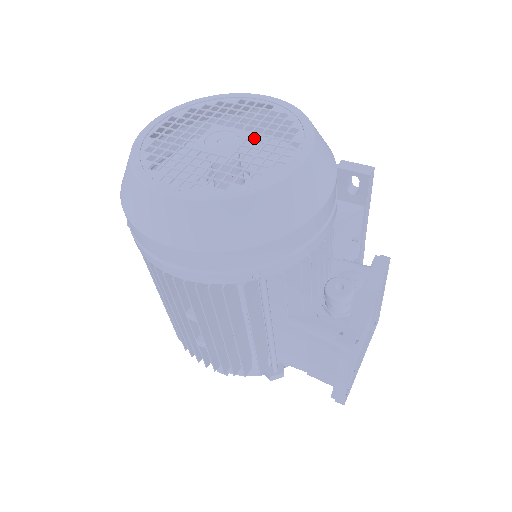
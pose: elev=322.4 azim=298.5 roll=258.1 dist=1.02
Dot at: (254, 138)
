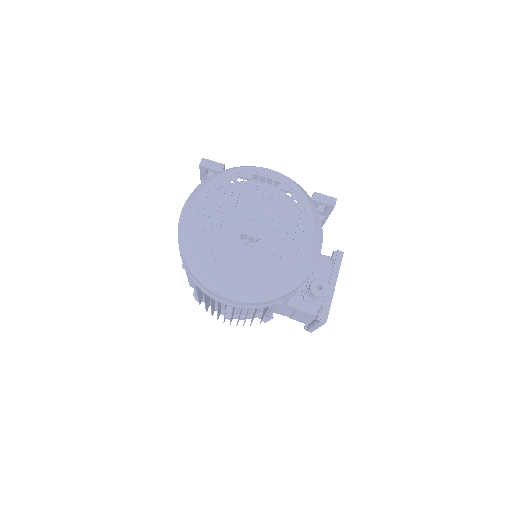
Dot at: (258, 189)
